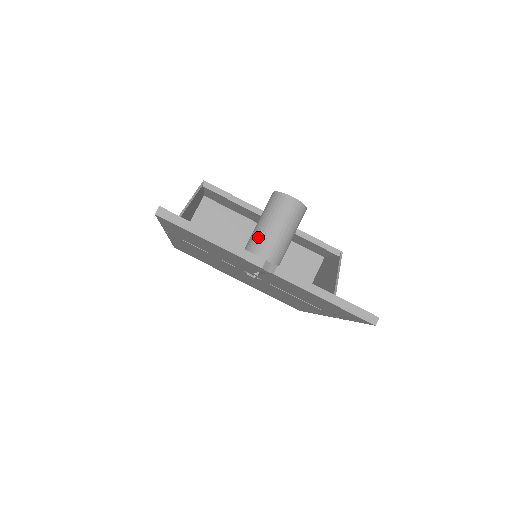
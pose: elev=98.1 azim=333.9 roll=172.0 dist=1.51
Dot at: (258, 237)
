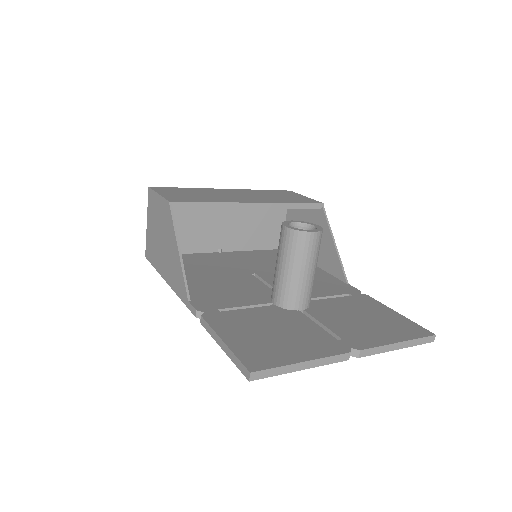
Dot at: (291, 283)
